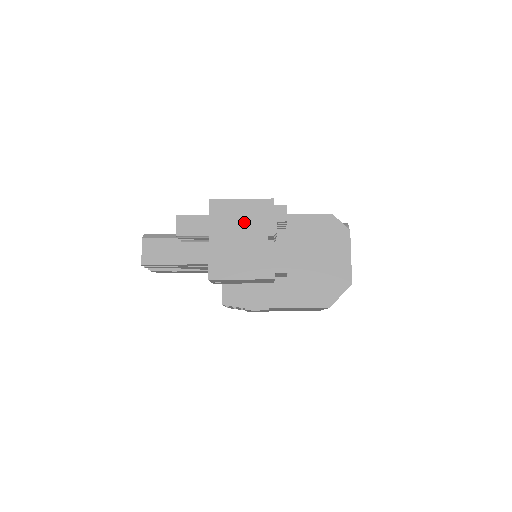
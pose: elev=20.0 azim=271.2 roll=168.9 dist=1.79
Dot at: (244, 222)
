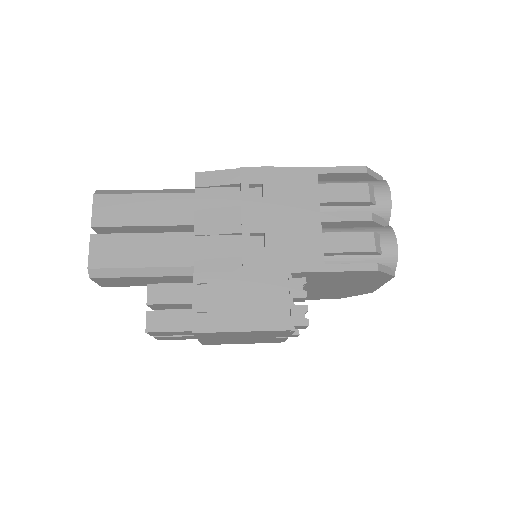
Dot at: (245, 336)
